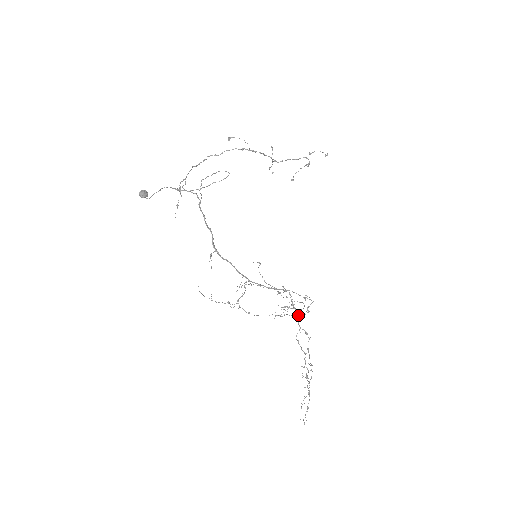
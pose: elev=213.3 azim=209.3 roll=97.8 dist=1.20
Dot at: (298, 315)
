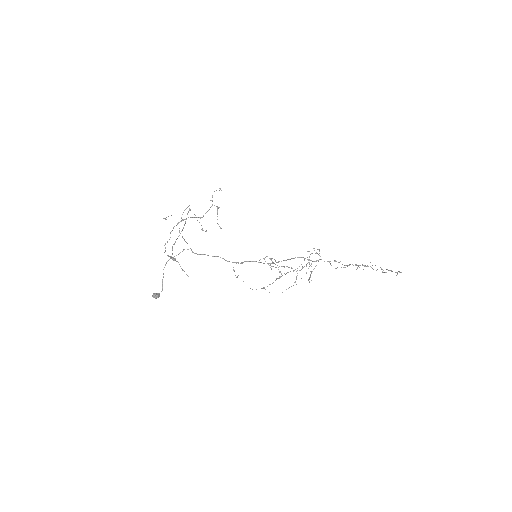
Dot at: (318, 260)
